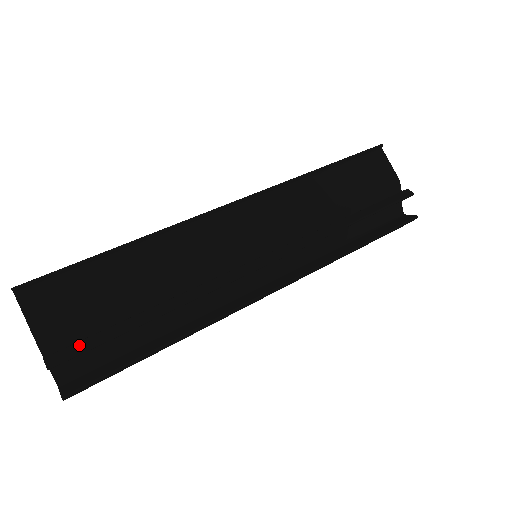
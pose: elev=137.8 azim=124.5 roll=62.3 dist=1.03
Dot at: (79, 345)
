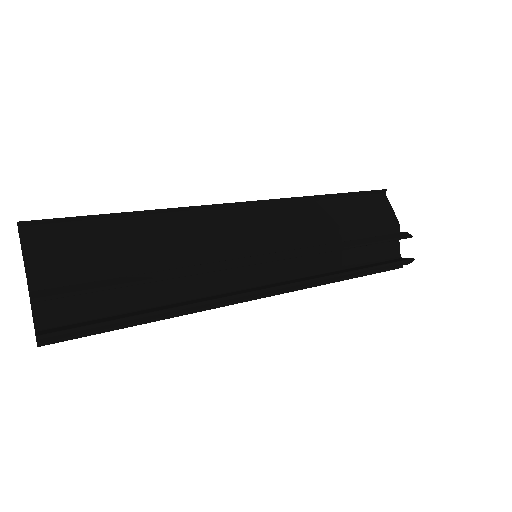
Dot at: (69, 288)
